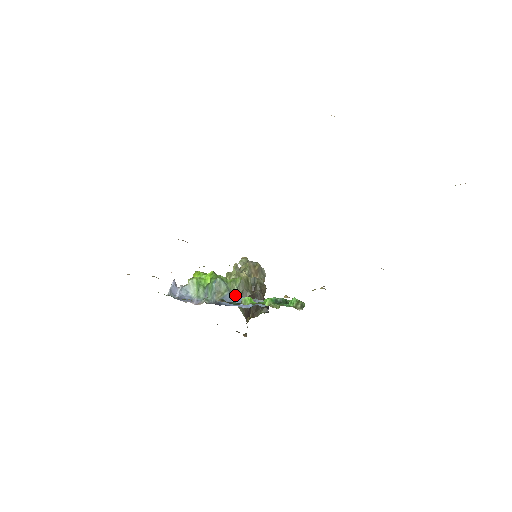
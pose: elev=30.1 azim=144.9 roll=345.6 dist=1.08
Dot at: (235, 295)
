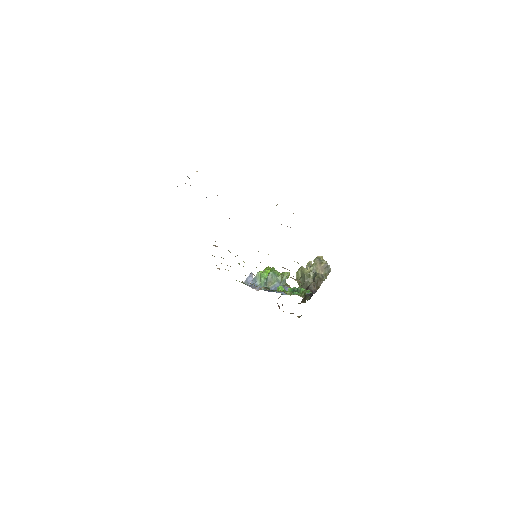
Dot at: (282, 285)
